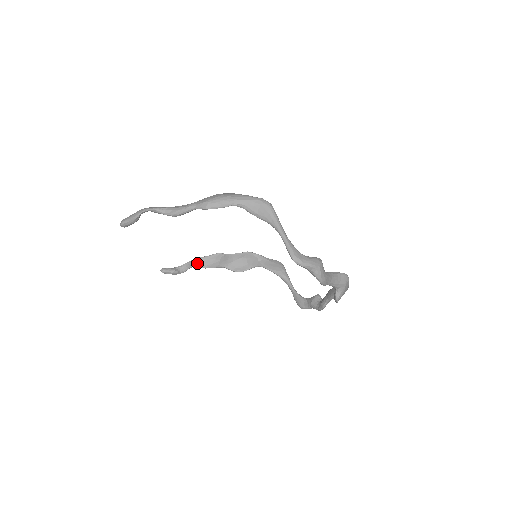
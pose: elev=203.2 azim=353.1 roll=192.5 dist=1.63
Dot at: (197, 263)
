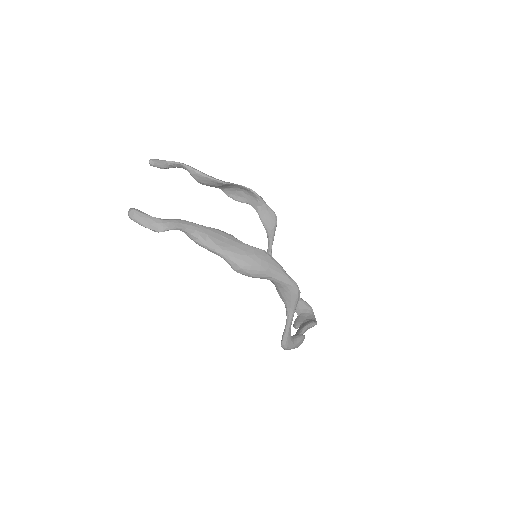
Dot at: (194, 175)
